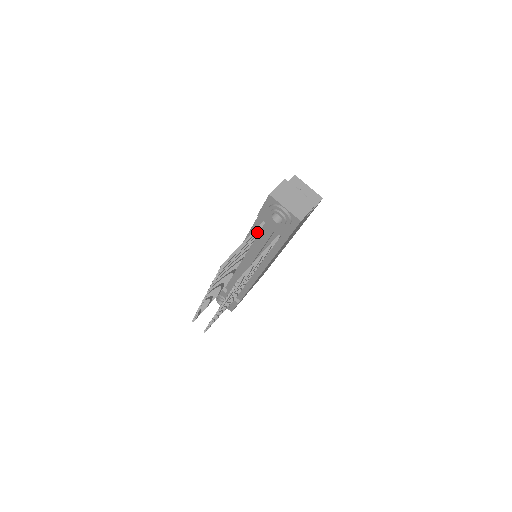
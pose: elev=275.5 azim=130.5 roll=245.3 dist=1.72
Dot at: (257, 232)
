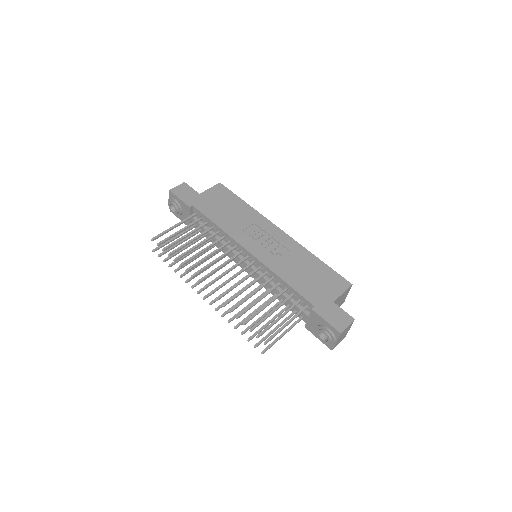
Dot at: occluded
